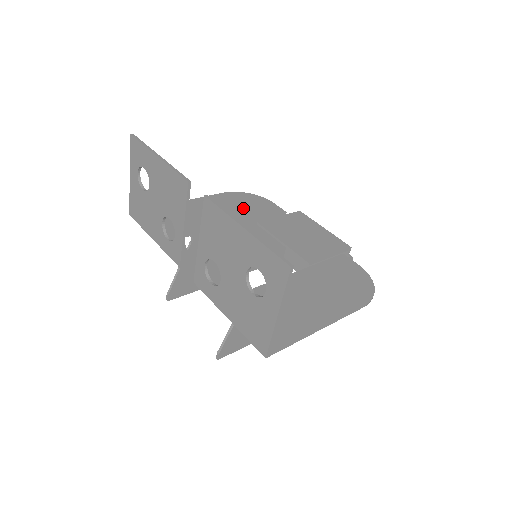
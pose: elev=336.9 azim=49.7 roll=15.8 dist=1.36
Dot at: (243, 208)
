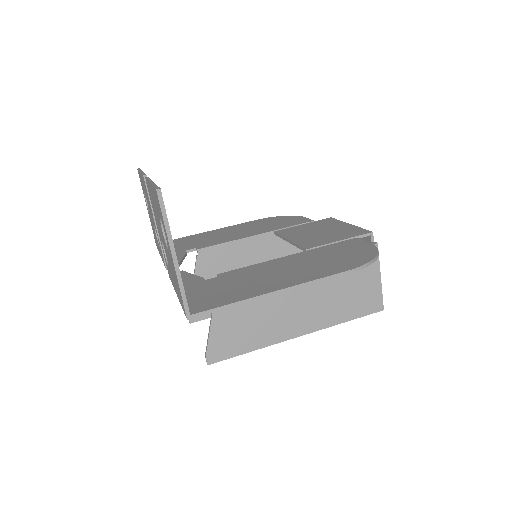
Dot at: (267, 225)
